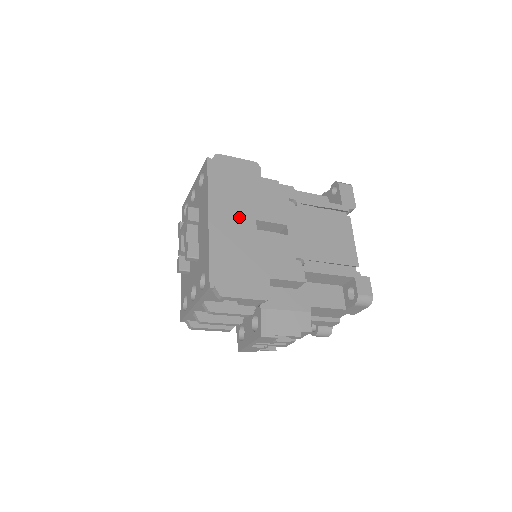
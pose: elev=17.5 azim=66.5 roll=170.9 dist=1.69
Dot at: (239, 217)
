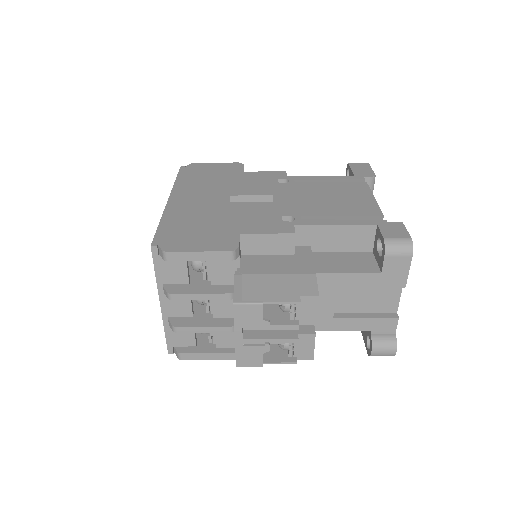
Dot at: (208, 196)
